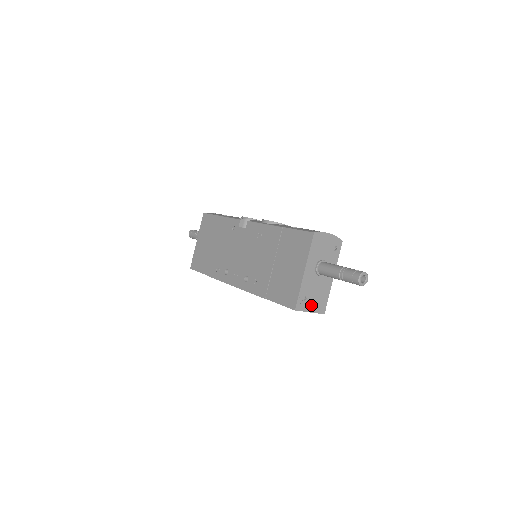
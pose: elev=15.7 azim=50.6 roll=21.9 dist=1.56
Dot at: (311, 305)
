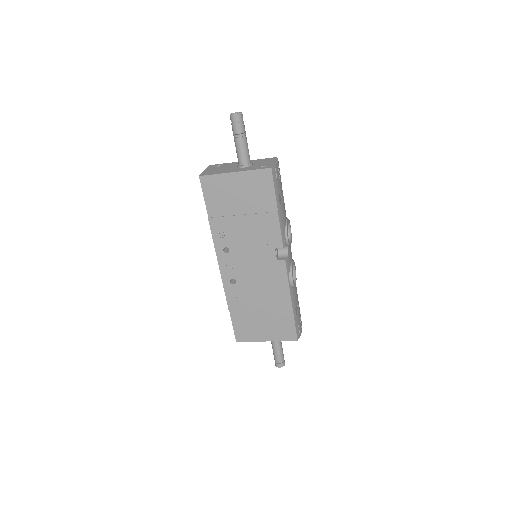
Dot at: occluded
